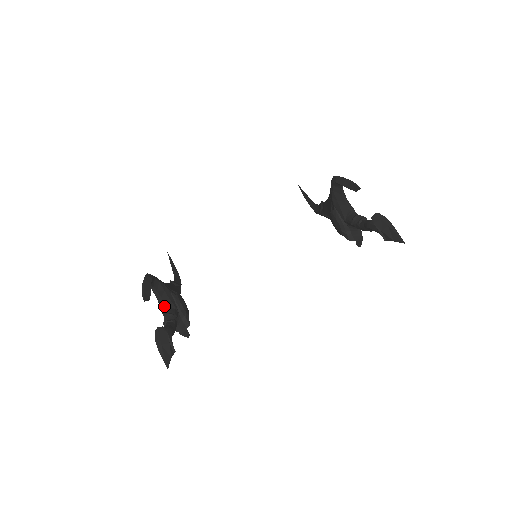
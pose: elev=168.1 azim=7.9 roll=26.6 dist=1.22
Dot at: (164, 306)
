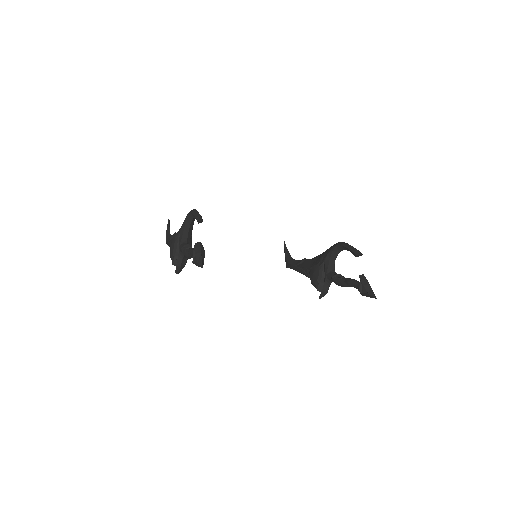
Dot at: (186, 239)
